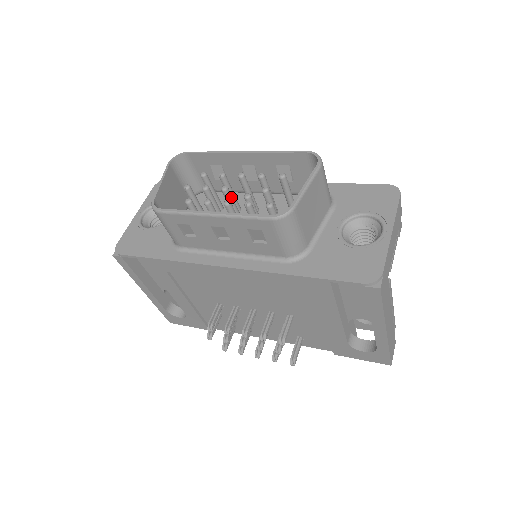
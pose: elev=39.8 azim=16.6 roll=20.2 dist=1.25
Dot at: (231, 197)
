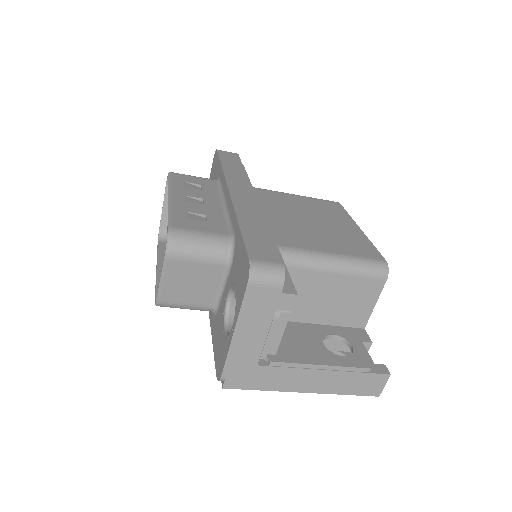
Dot at: occluded
